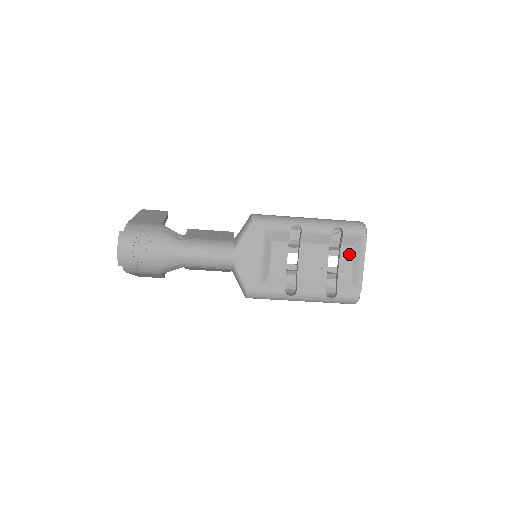
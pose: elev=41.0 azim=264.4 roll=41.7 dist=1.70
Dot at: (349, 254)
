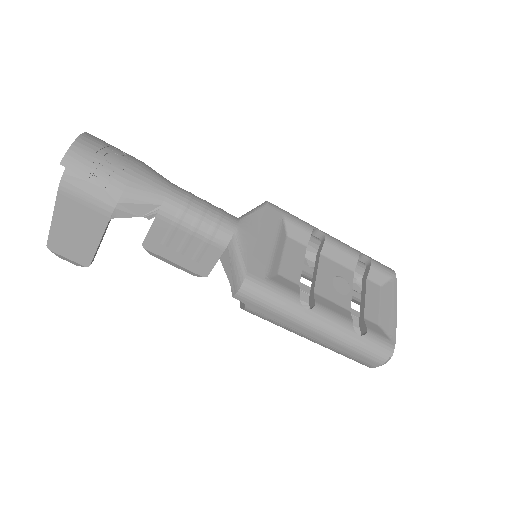
Dot at: (376, 293)
